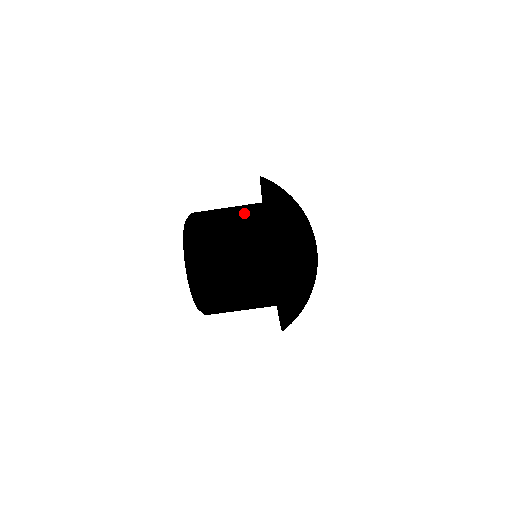
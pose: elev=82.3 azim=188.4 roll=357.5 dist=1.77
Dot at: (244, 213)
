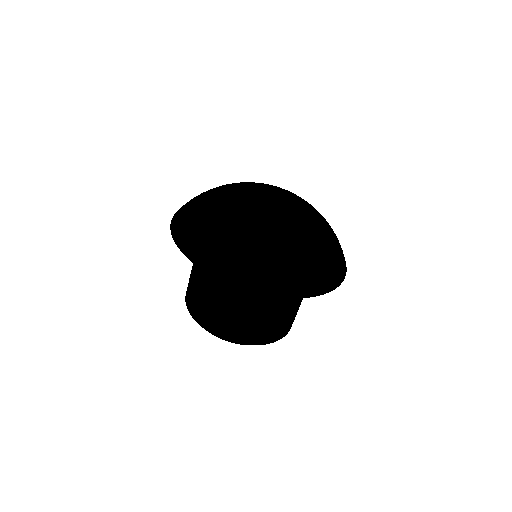
Dot at: occluded
